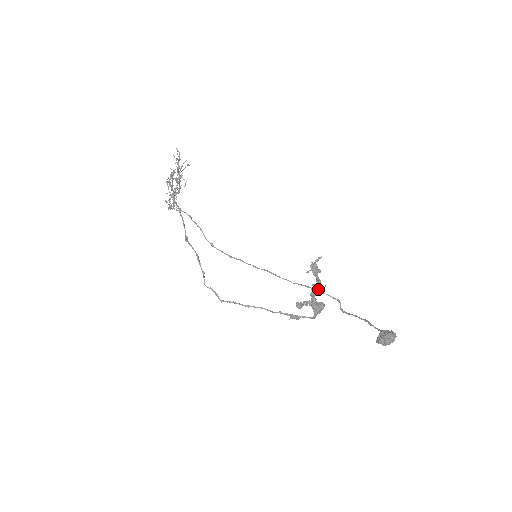
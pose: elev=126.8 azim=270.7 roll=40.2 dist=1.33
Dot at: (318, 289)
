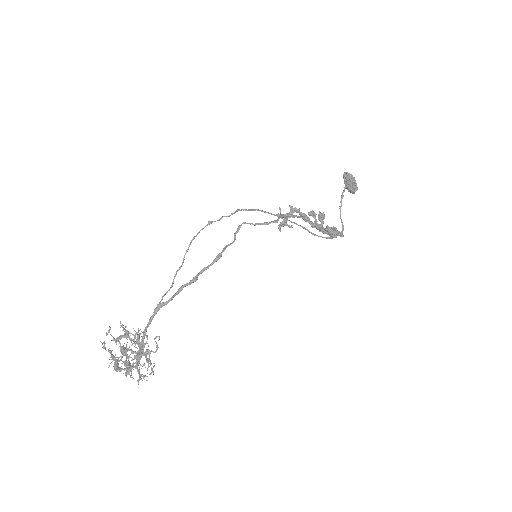
Dot at: (303, 216)
